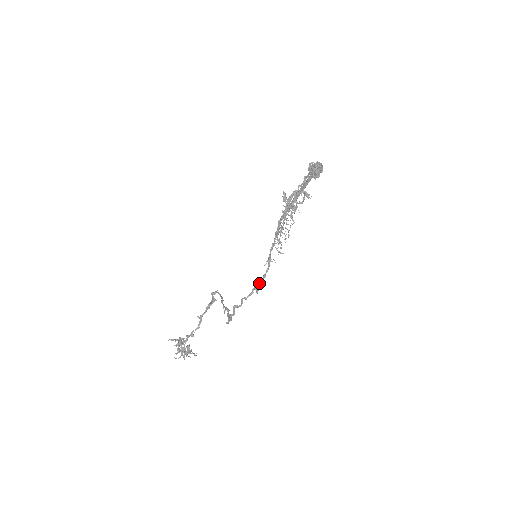
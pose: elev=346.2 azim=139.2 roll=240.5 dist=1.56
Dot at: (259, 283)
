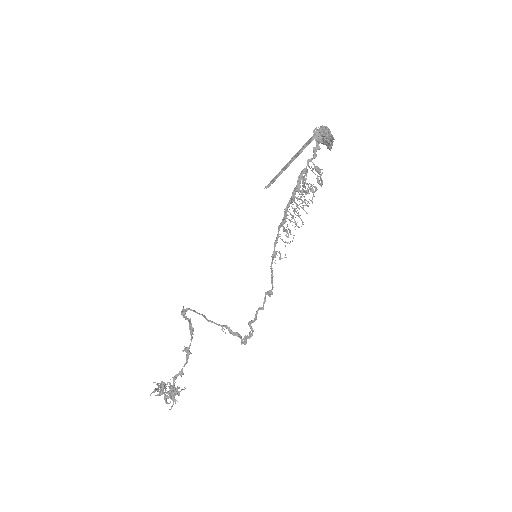
Dot at: occluded
